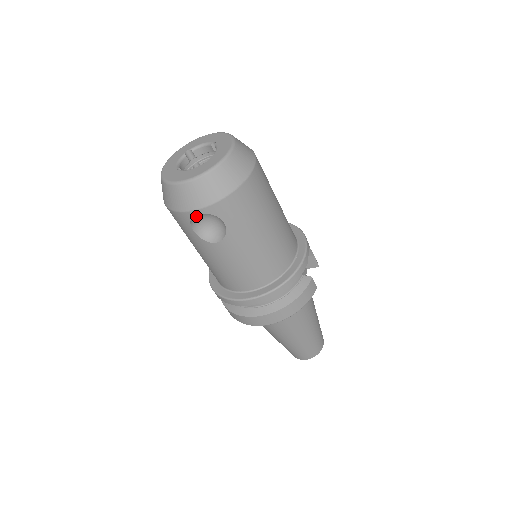
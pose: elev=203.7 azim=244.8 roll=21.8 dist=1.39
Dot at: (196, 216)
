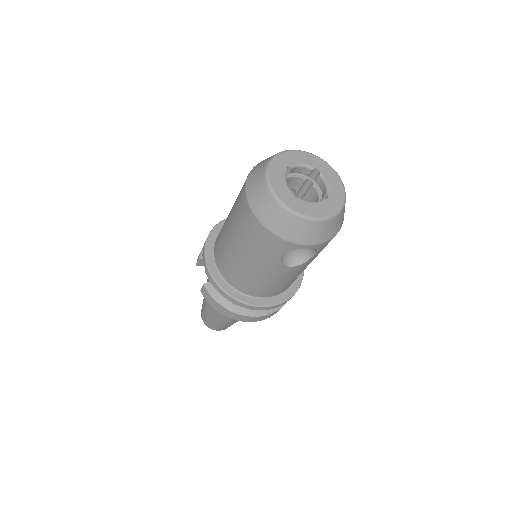
Dot at: occluded
